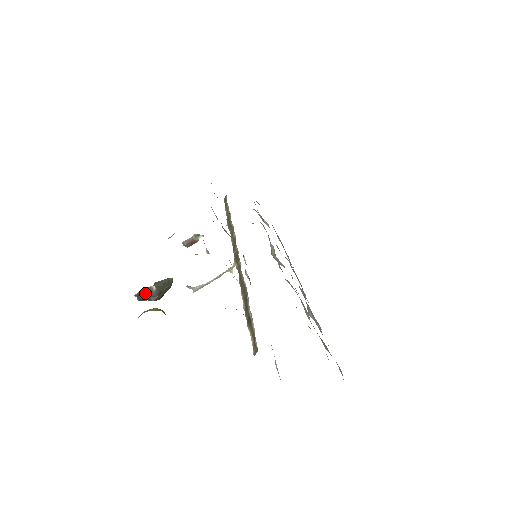
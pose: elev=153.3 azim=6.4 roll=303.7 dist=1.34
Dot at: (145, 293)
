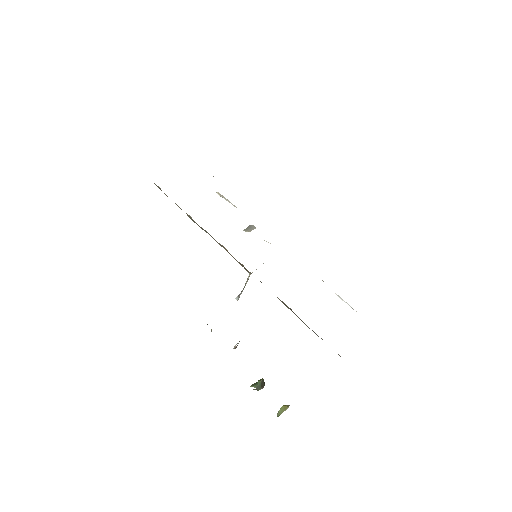
Dot at: occluded
